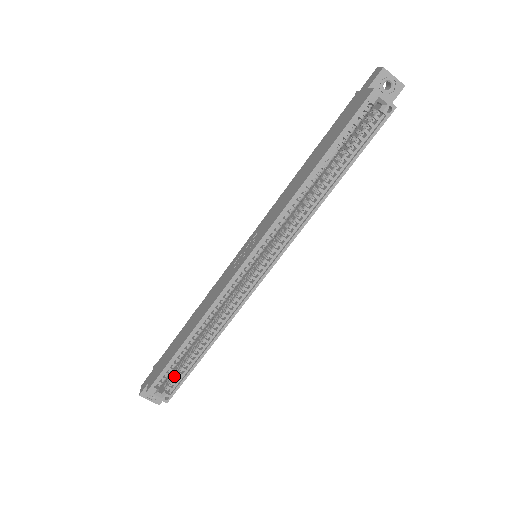
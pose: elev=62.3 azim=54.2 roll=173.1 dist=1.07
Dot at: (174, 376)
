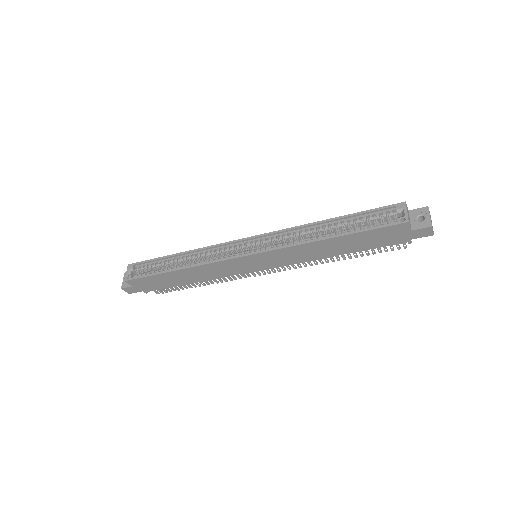
Dot at: (146, 272)
